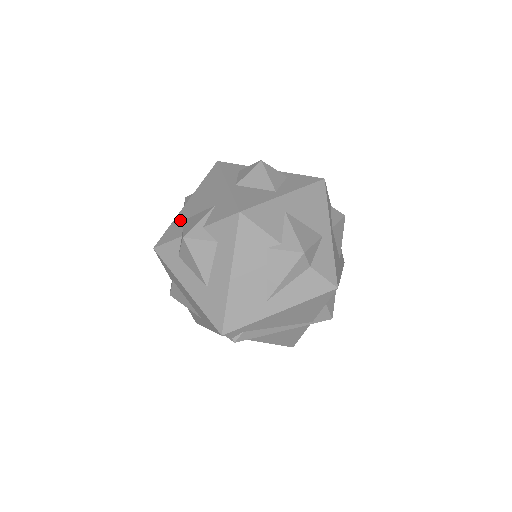
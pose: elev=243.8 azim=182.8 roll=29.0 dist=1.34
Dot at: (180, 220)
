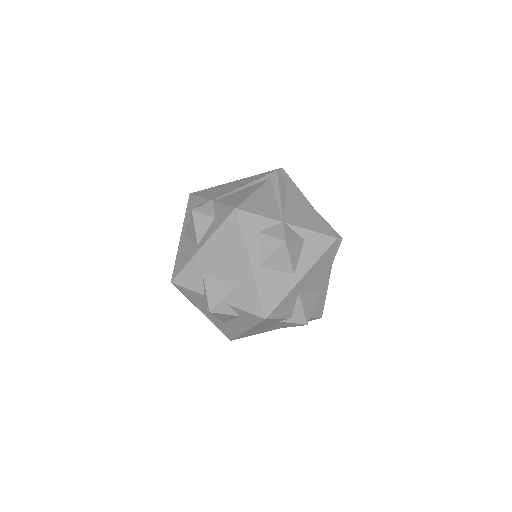
Dot at: (198, 269)
